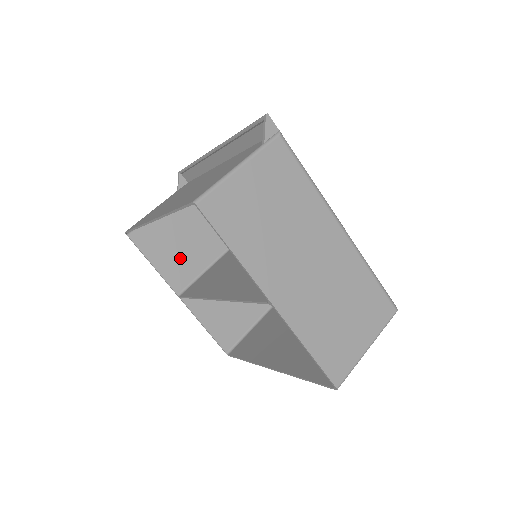
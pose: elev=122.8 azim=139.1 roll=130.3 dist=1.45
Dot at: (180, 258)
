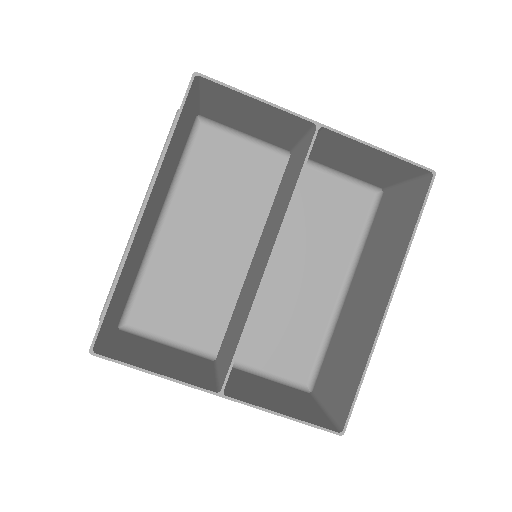
Dot at: (178, 368)
